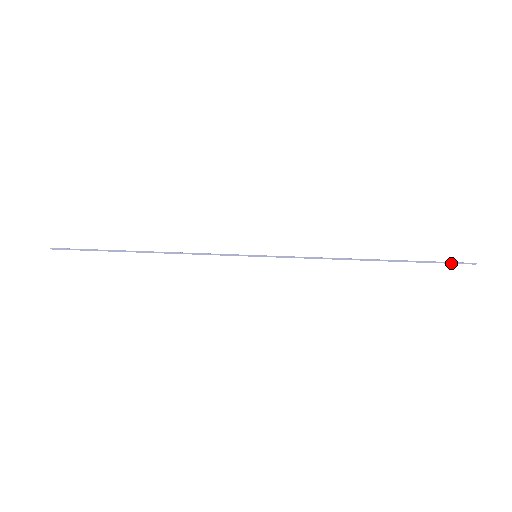
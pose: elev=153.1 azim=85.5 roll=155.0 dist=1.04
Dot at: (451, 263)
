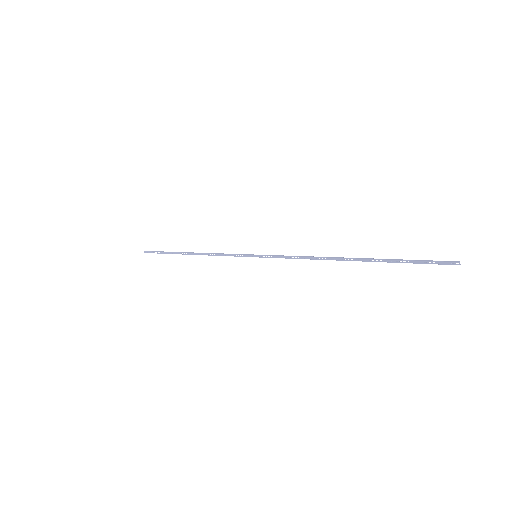
Dot at: (429, 261)
